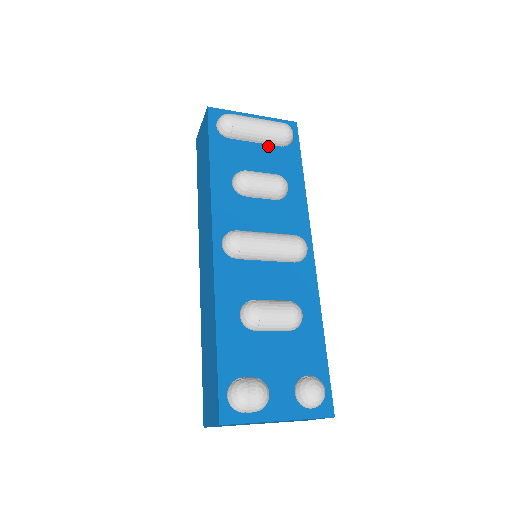
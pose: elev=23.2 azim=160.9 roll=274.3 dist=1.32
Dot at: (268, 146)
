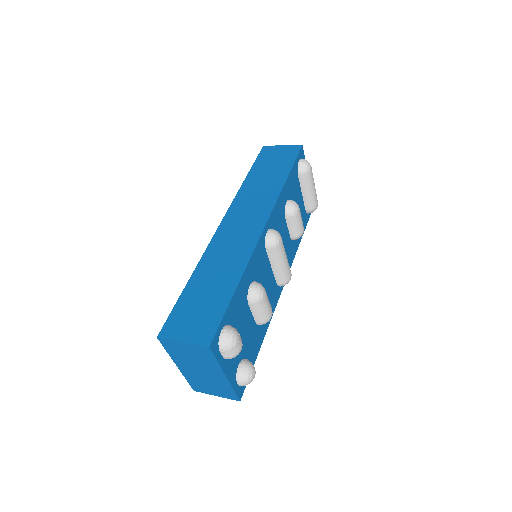
Dot at: (303, 202)
